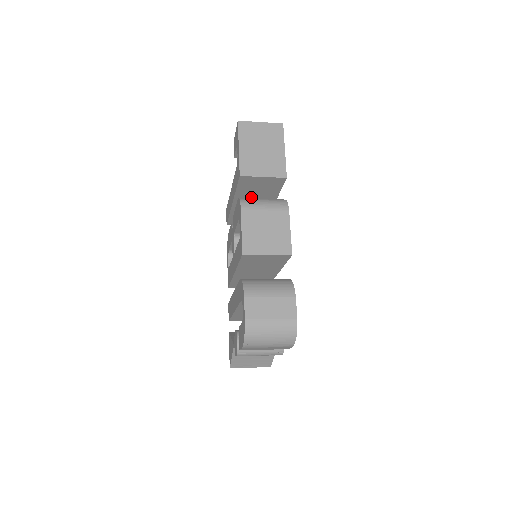
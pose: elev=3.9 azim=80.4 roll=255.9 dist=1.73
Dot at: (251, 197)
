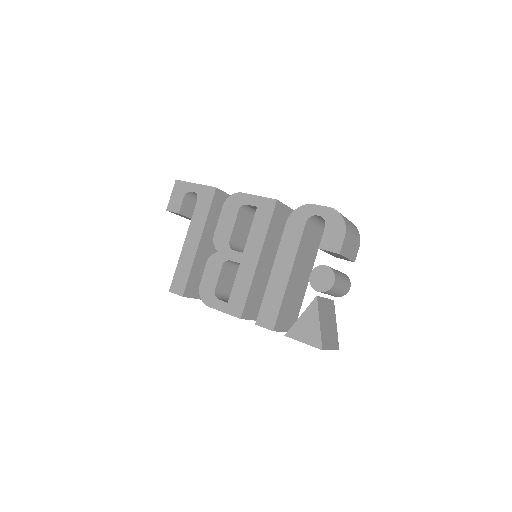
Dot at: (213, 231)
